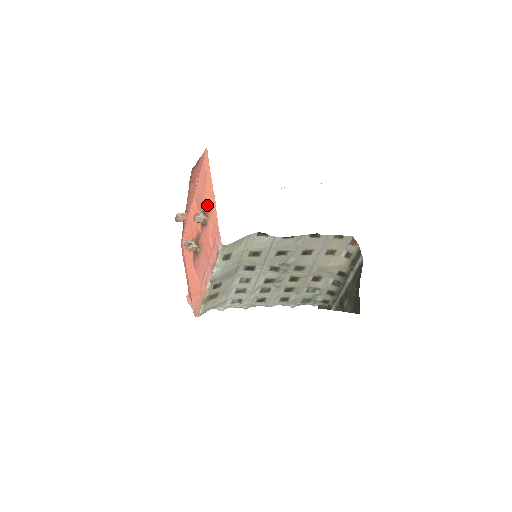
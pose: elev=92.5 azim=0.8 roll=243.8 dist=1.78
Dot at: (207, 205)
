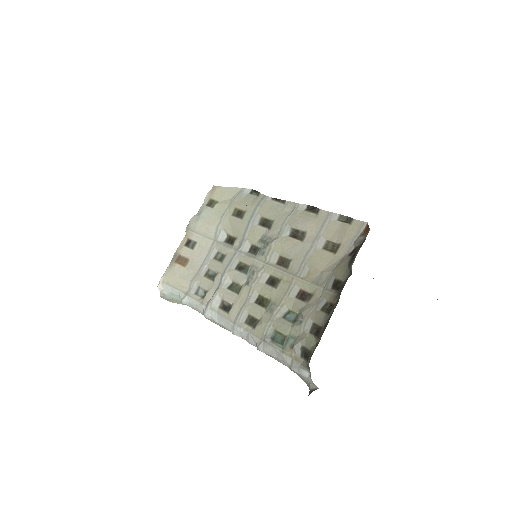
Dot at: occluded
